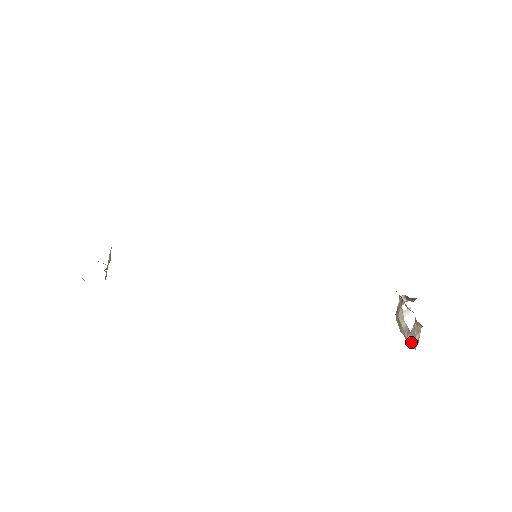
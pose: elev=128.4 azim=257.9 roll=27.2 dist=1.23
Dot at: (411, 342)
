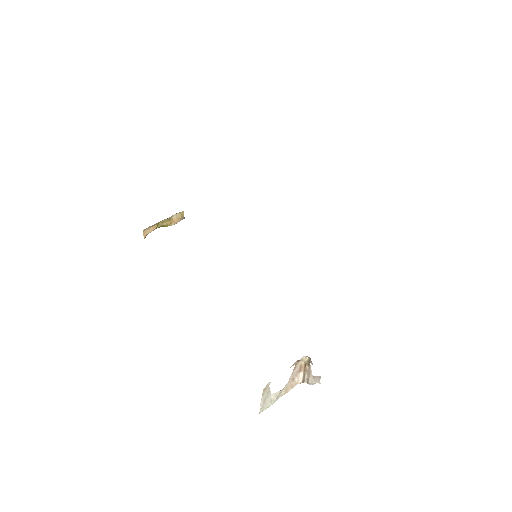
Dot at: (265, 404)
